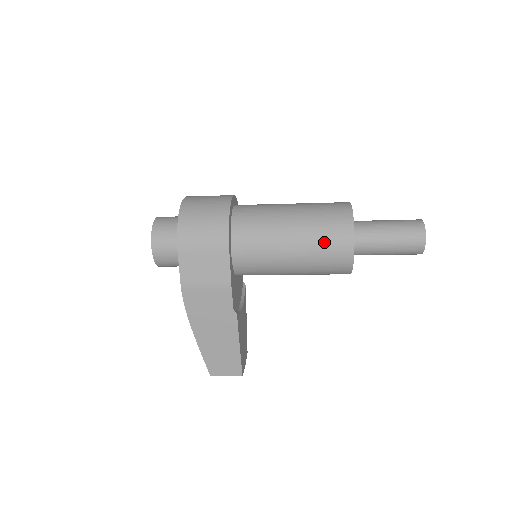
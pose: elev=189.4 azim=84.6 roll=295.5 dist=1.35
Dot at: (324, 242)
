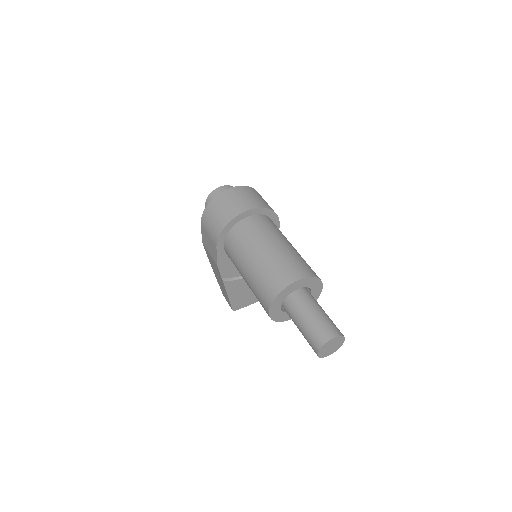
Dot at: (257, 291)
